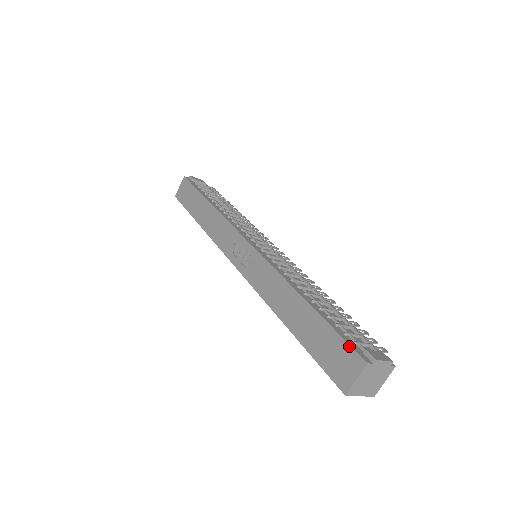
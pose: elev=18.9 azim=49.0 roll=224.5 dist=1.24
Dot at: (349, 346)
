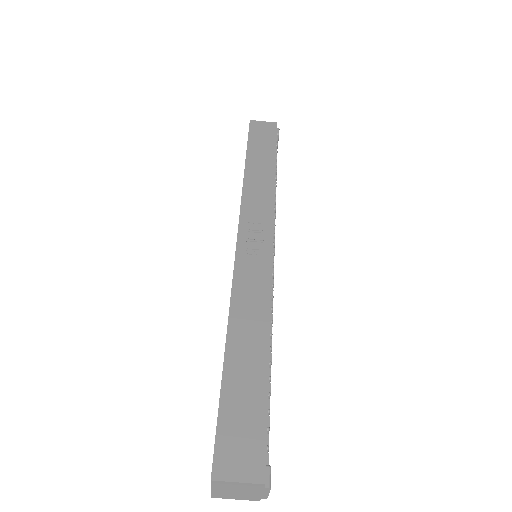
Dot at: (266, 447)
